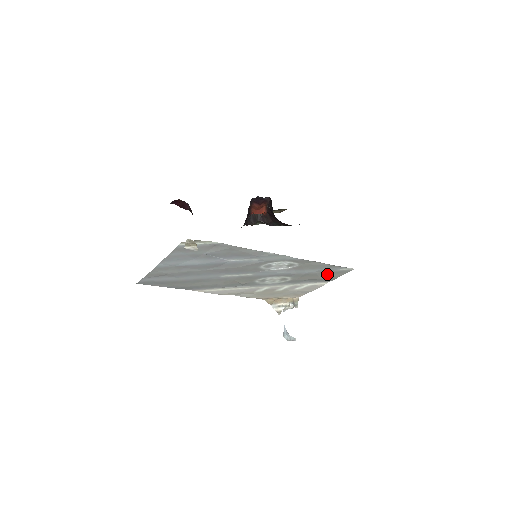
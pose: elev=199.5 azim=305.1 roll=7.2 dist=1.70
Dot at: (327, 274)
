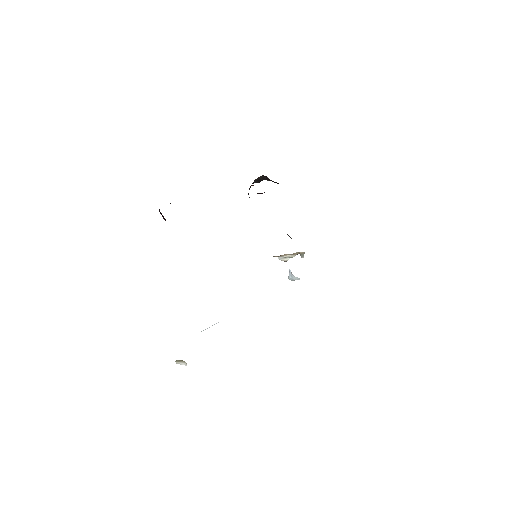
Dot at: occluded
